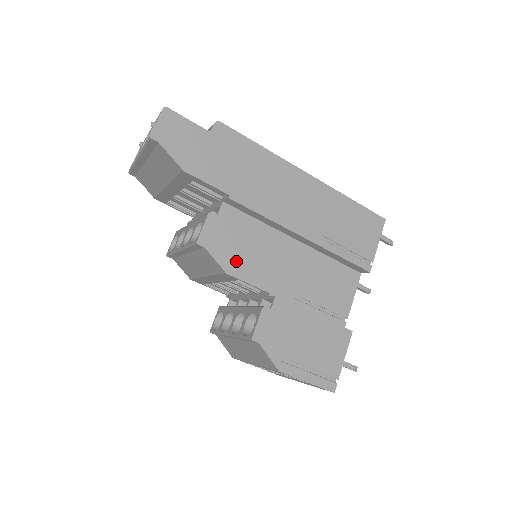
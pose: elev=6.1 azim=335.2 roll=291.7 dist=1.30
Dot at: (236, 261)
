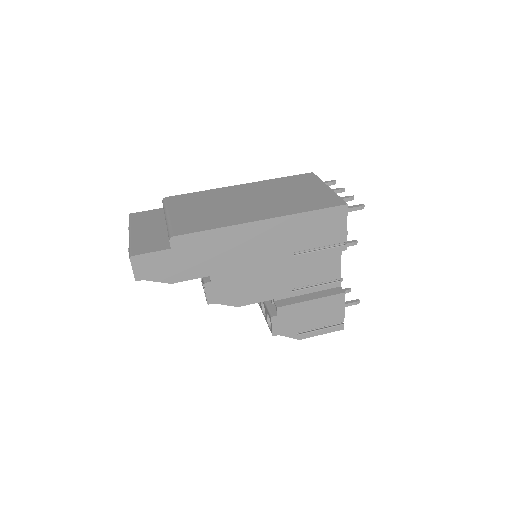
Dot at: (240, 297)
